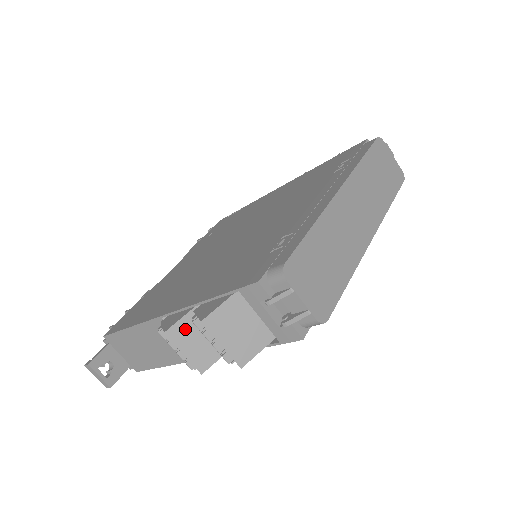
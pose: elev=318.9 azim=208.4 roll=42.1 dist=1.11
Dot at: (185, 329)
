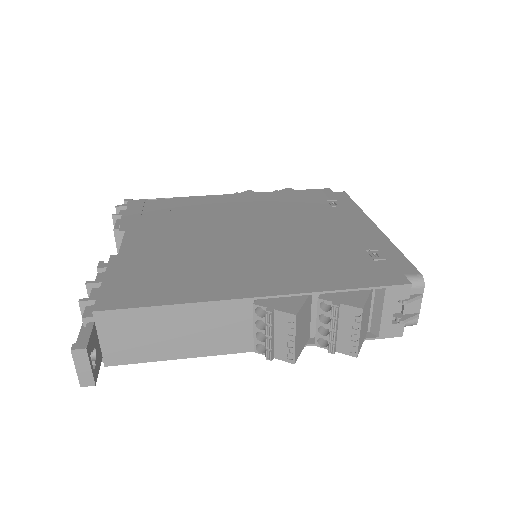
Dot at: (302, 315)
